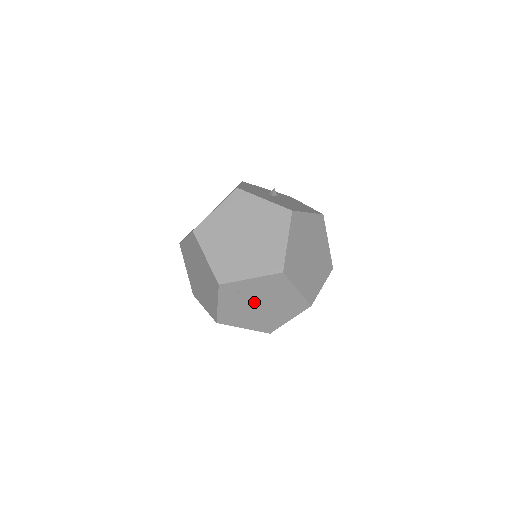
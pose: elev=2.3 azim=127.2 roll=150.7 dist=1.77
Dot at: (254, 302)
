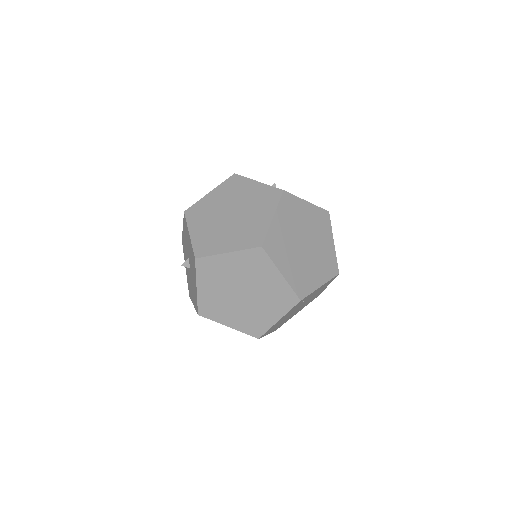
Dot at: occluded
